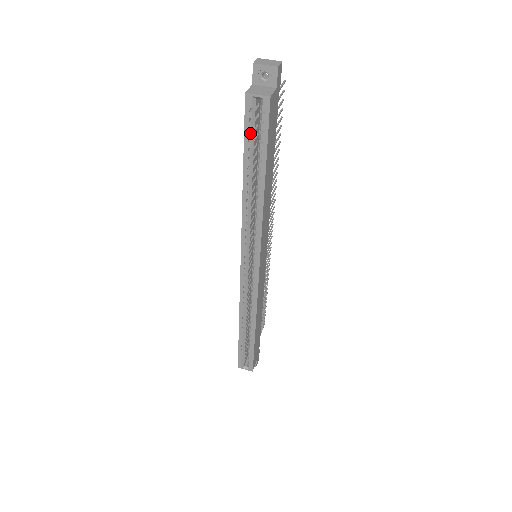
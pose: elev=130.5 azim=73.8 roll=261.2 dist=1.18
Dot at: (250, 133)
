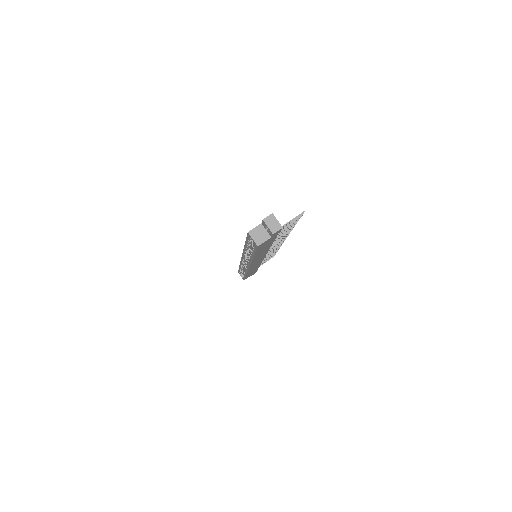
Dot at: (249, 241)
